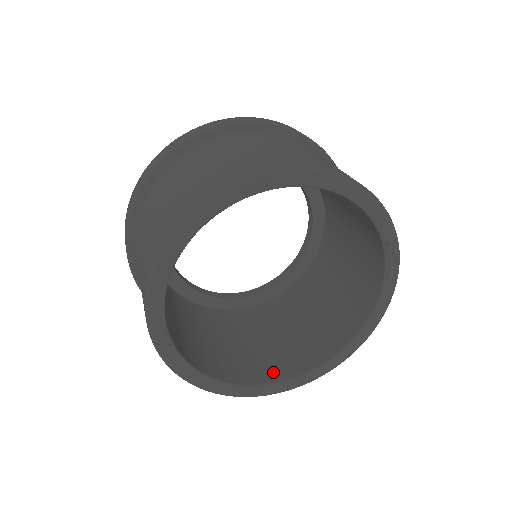
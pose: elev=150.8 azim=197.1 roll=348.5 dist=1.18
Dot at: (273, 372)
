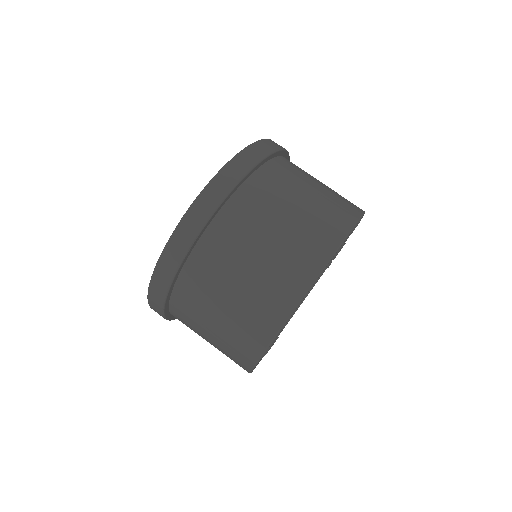
Dot at: occluded
